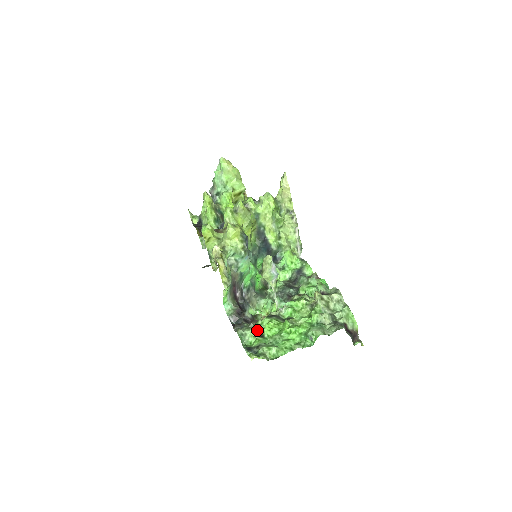
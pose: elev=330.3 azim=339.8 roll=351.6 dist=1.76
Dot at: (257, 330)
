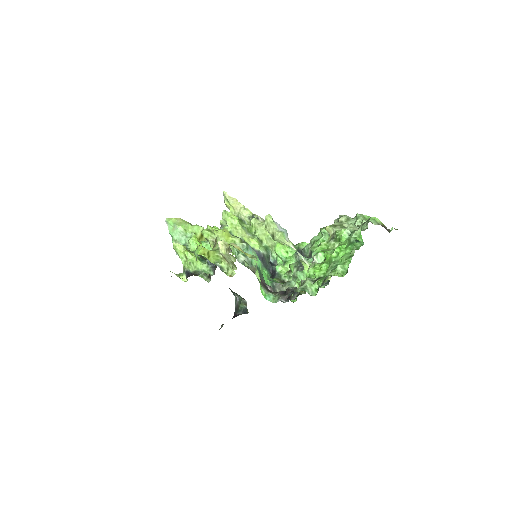
Dot at: (311, 279)
